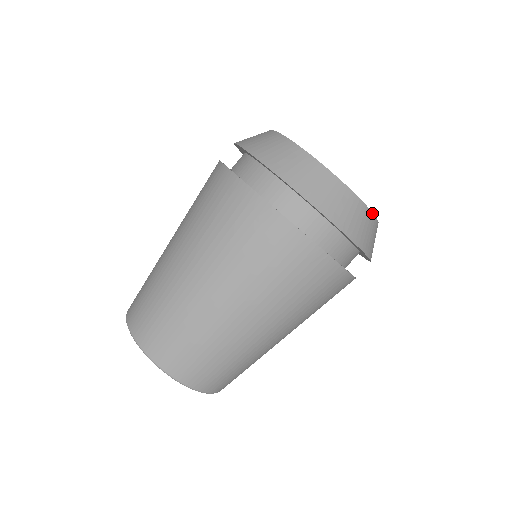
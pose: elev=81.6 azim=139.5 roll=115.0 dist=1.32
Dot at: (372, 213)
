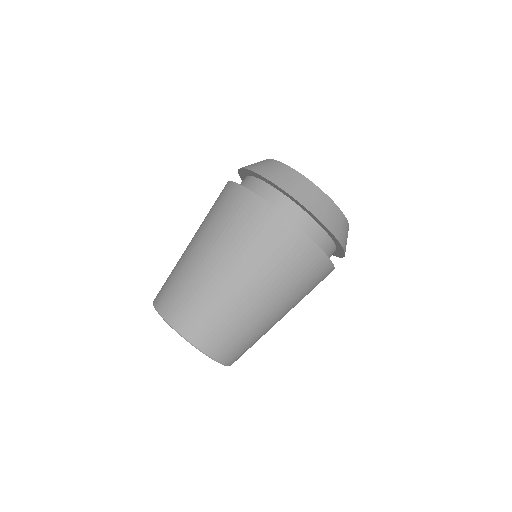
Dot at: occluded
